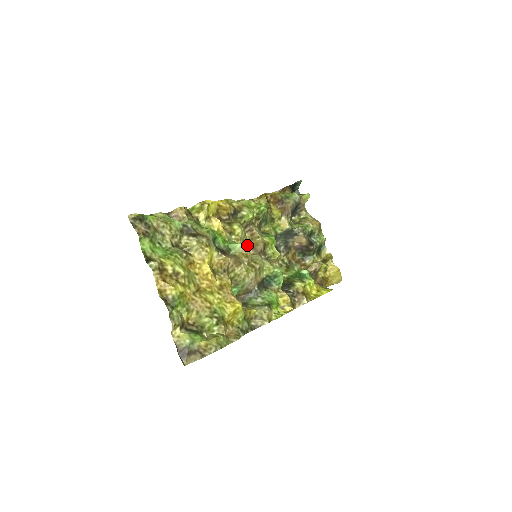
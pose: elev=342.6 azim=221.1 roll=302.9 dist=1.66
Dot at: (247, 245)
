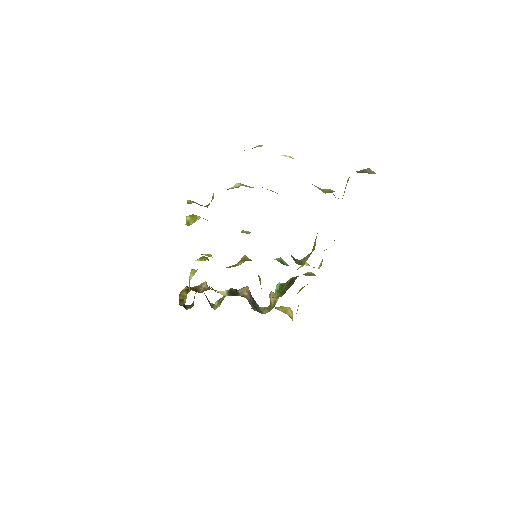
Dot at: (239, 264)
